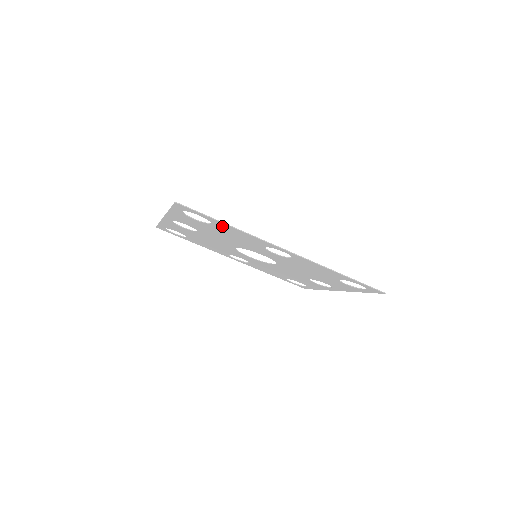
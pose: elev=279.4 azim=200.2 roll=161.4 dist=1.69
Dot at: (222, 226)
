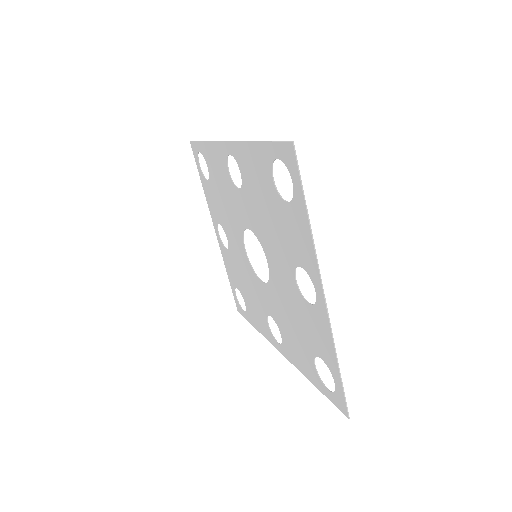
Dot at: (208, 157)
